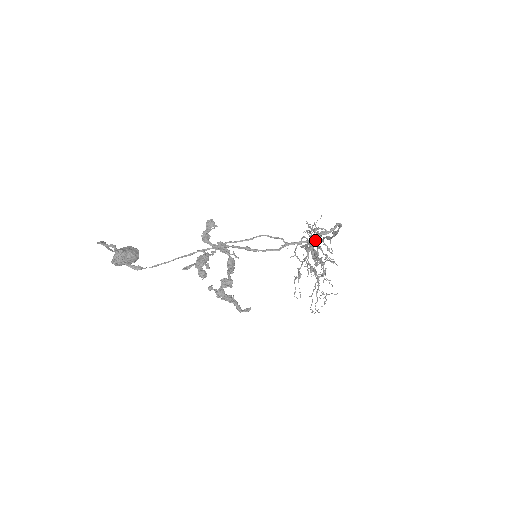
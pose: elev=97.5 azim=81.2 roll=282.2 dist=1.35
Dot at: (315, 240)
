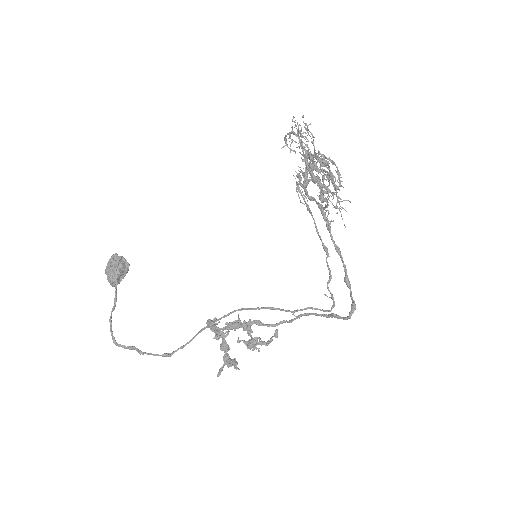
Dot at: occluded
